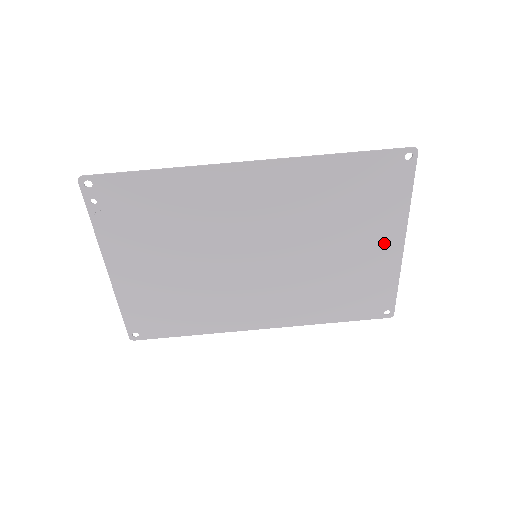
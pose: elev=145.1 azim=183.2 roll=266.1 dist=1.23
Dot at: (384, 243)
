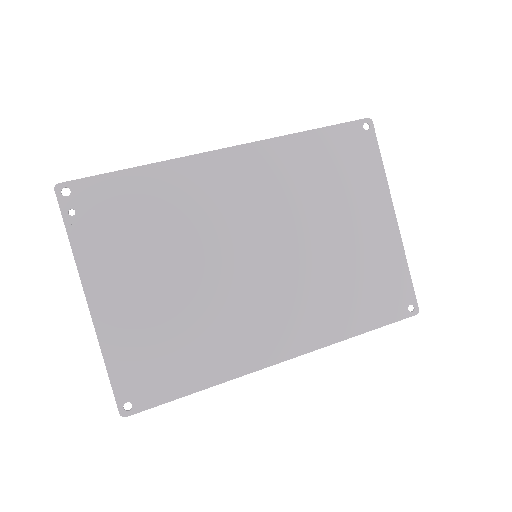
Dot at: (377, 219)
